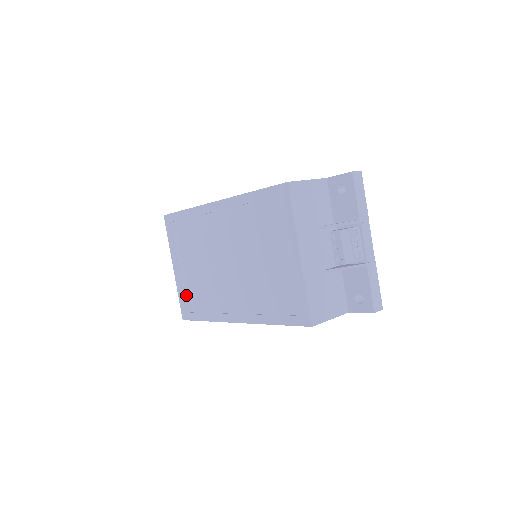
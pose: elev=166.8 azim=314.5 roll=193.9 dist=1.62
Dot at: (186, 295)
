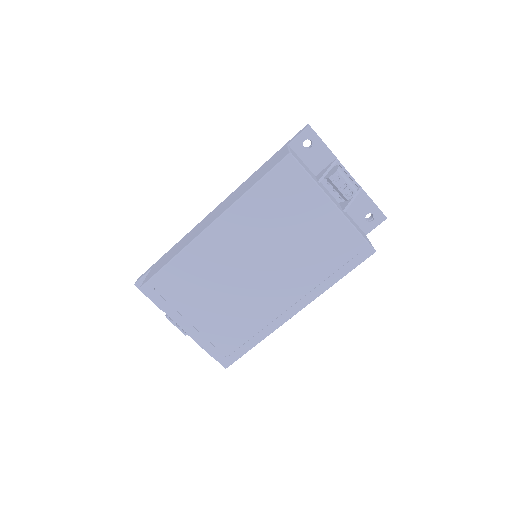
Dot at: (217, 341)
